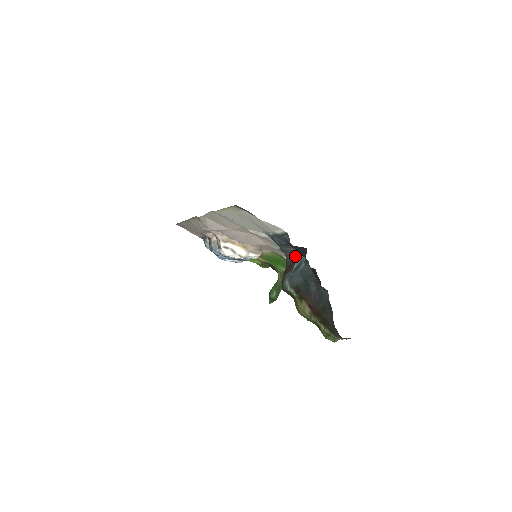
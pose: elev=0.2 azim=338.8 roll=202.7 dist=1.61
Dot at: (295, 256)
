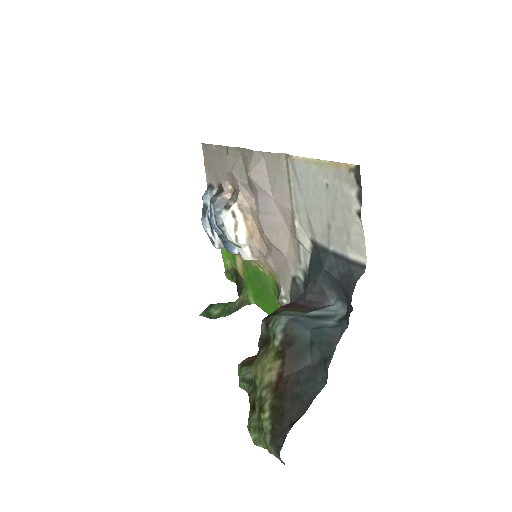
Dot at: (320, 302)
